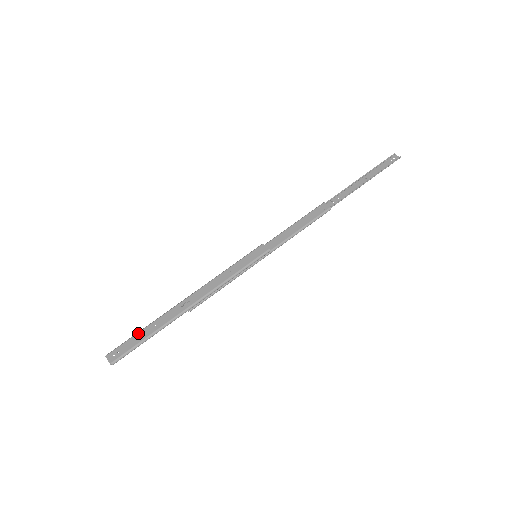
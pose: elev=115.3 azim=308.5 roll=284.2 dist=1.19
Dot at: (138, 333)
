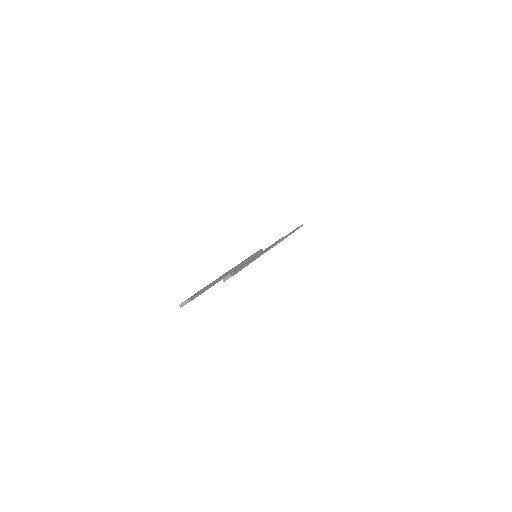
Dot at: (198, 291)
